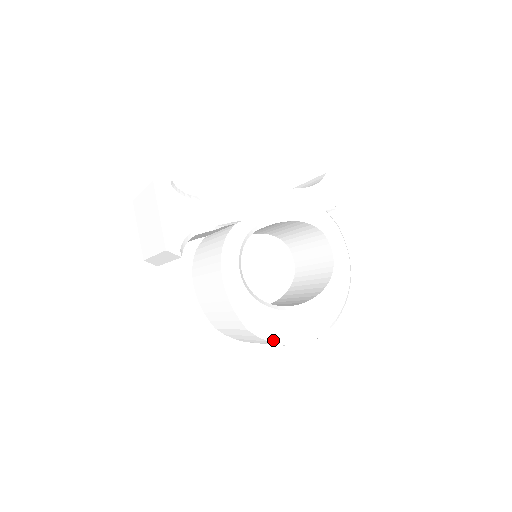
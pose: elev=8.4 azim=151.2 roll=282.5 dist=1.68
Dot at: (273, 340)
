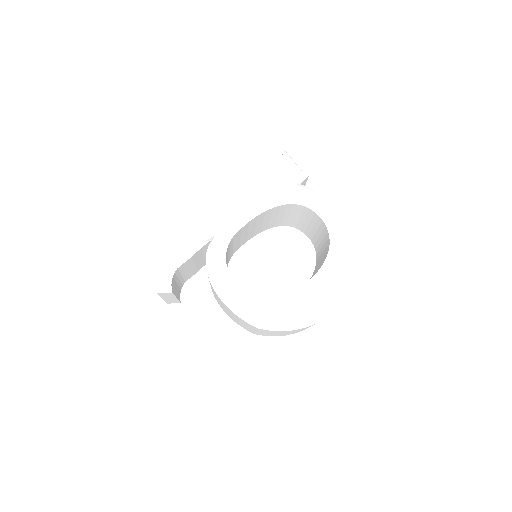
Dot at: (288, 328)
